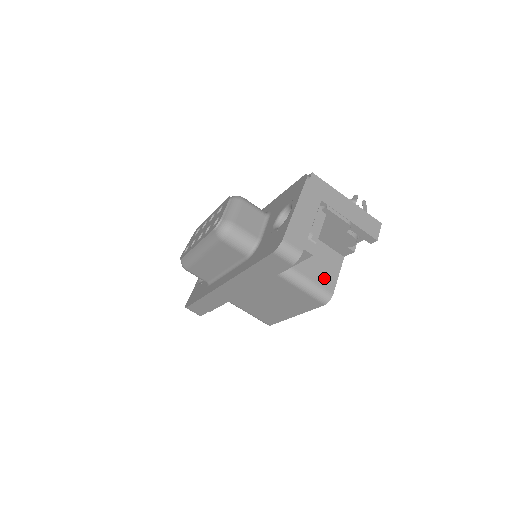
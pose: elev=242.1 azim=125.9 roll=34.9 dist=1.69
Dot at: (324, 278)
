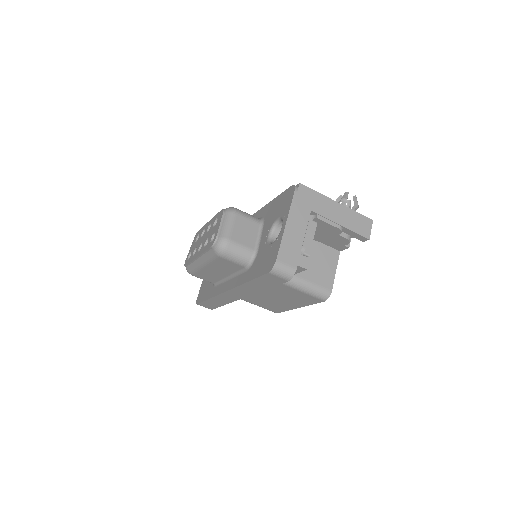
Dot at: (322, 277)
